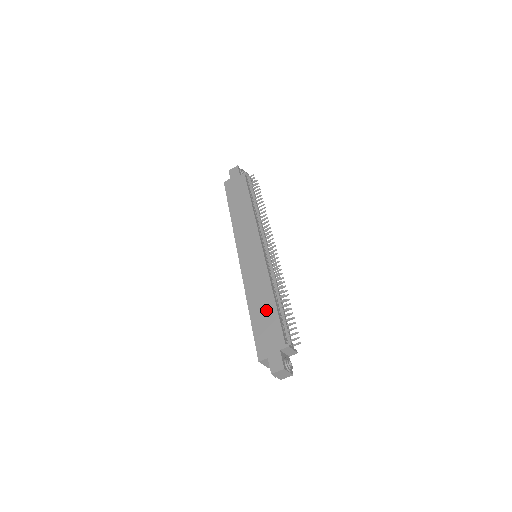
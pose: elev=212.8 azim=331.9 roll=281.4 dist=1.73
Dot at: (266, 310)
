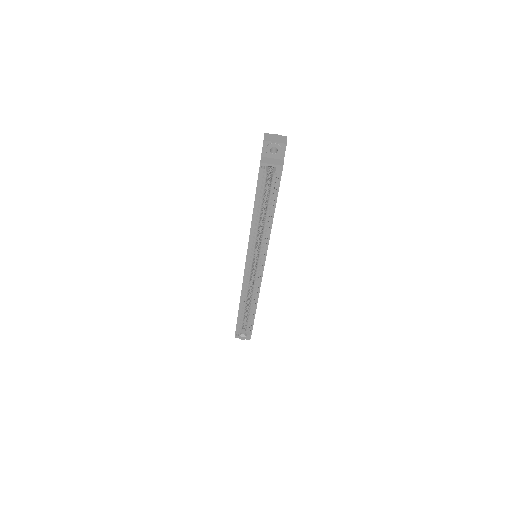
Dot at: occluded
